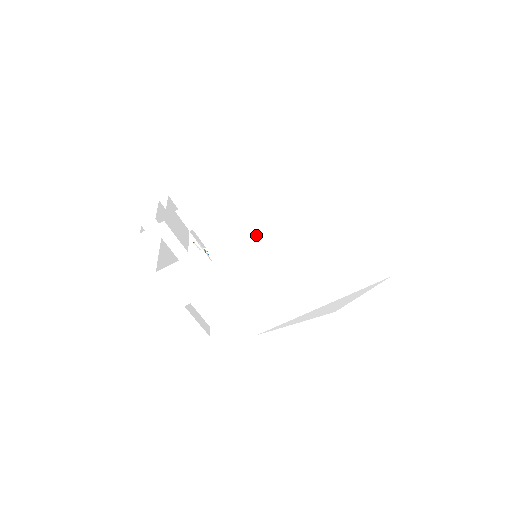
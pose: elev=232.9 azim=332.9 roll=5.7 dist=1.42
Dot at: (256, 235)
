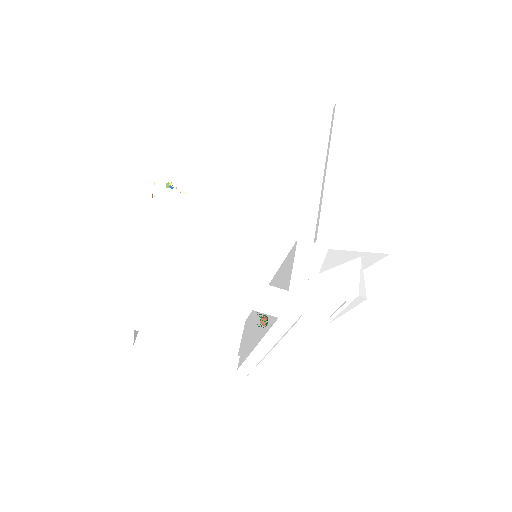
Dot at: (199, 145)
